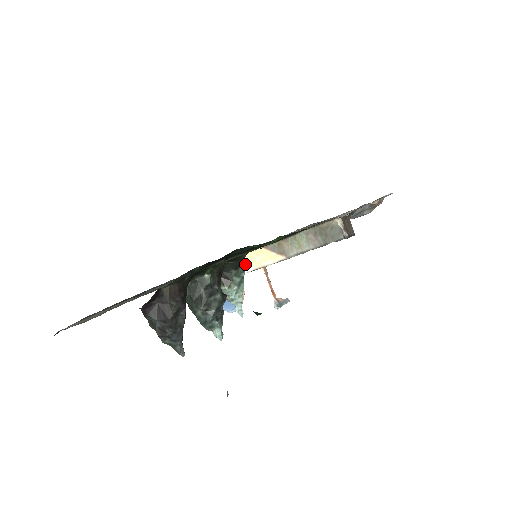
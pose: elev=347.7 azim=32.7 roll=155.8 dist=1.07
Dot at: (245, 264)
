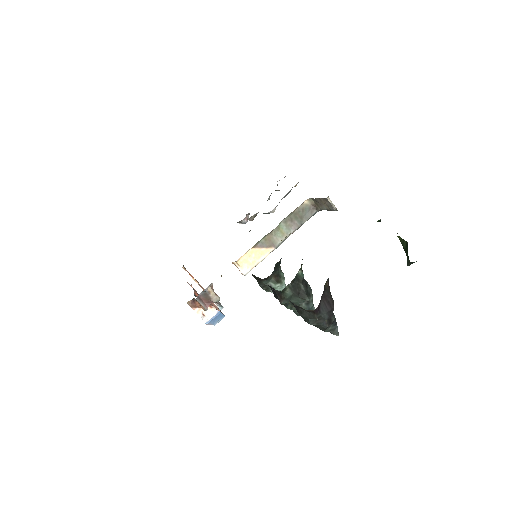
Dot at: (241, 269)
